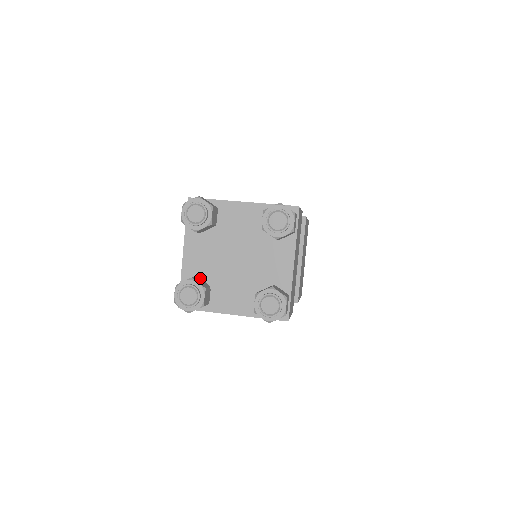
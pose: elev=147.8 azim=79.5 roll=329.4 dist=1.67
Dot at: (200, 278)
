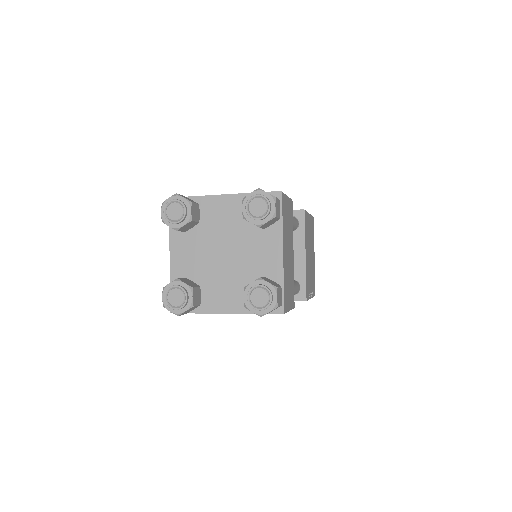
Dot at: (189, 279)
